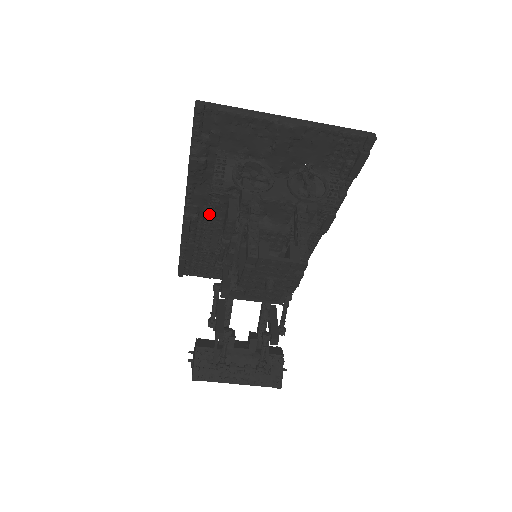
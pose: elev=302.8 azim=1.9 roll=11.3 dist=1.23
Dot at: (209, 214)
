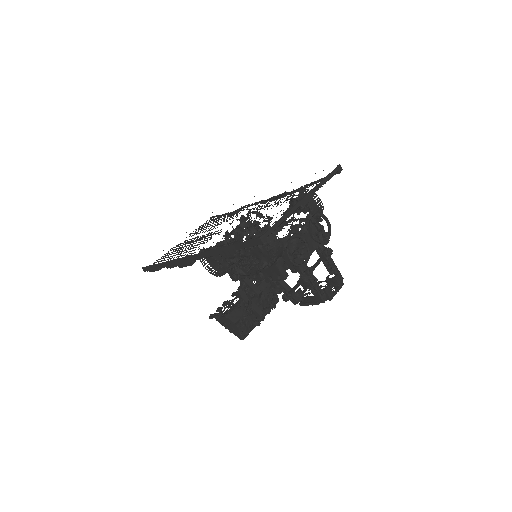
Dot at: (242, 268)
